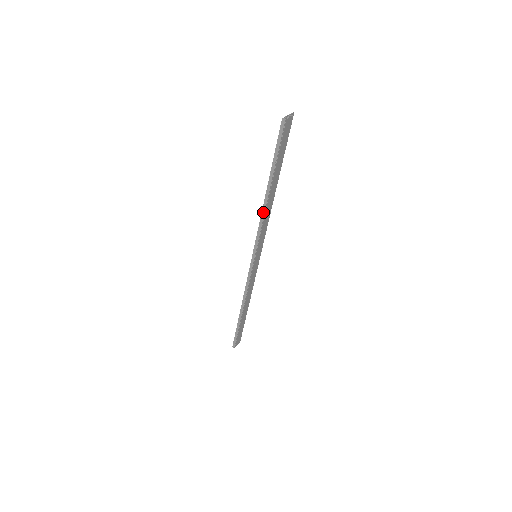
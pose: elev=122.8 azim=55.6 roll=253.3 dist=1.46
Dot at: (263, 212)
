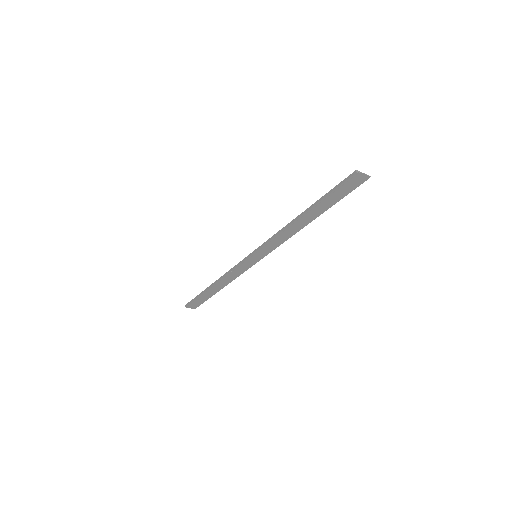
Dot at: (286, 226)
